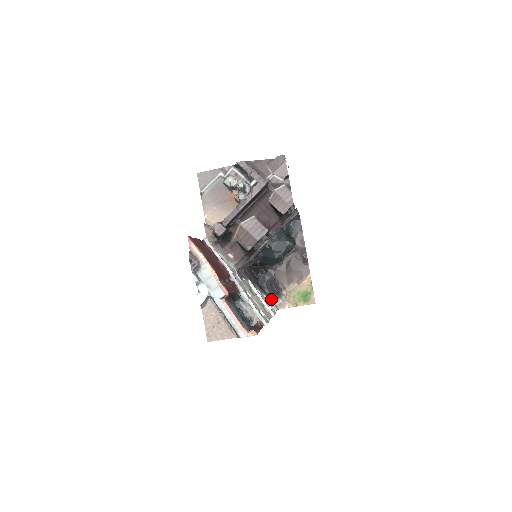
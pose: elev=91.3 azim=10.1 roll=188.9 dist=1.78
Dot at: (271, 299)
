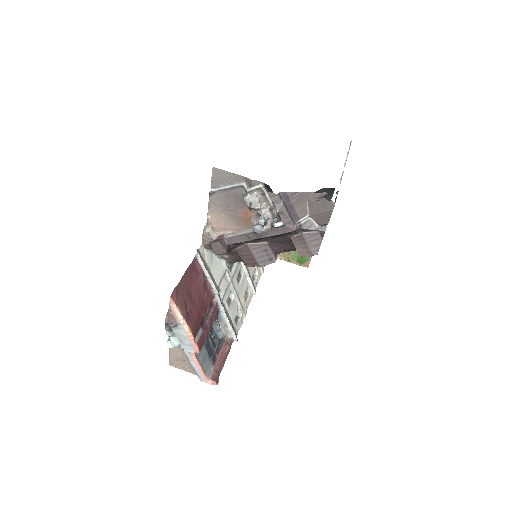
Dot at: occluded
